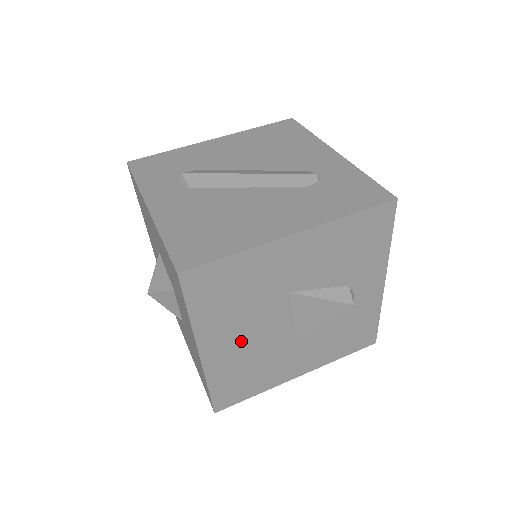
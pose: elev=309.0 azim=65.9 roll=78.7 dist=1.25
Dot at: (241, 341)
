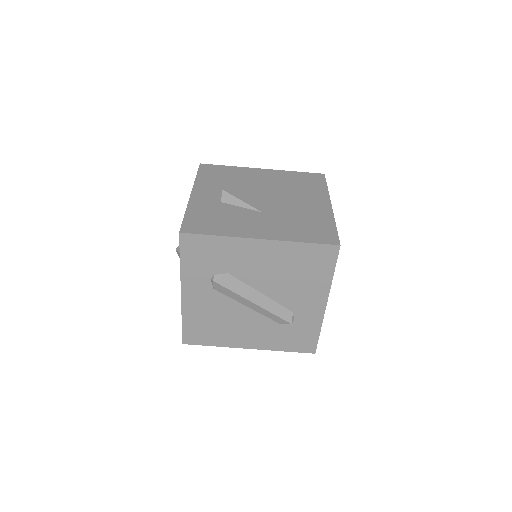
Dot at: occluded
